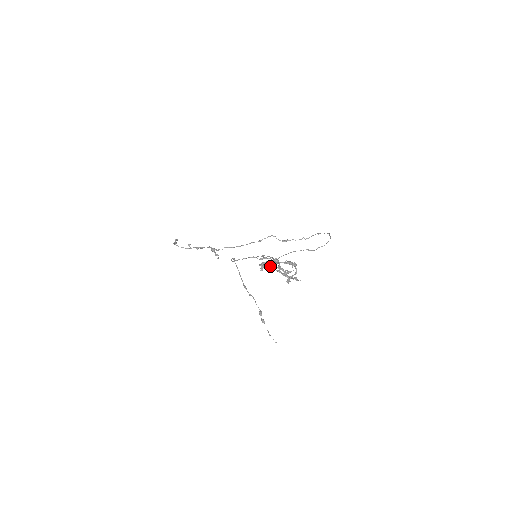
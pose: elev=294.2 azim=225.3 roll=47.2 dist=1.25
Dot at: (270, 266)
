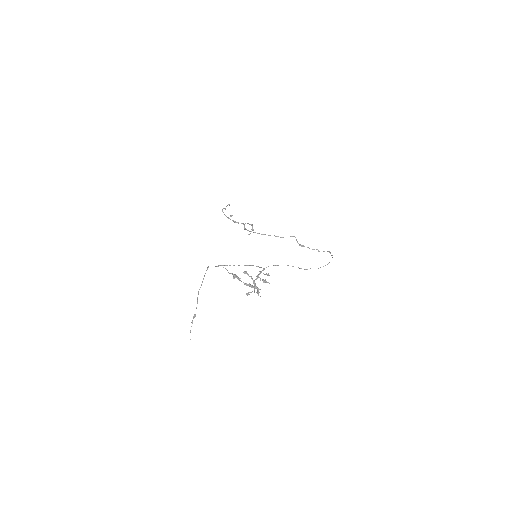
Dot at: (248, 274)
